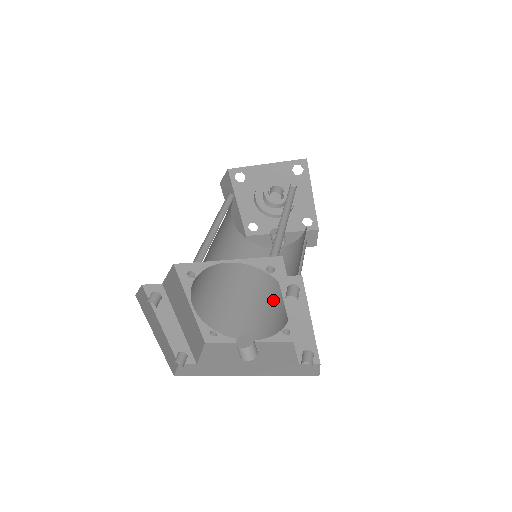
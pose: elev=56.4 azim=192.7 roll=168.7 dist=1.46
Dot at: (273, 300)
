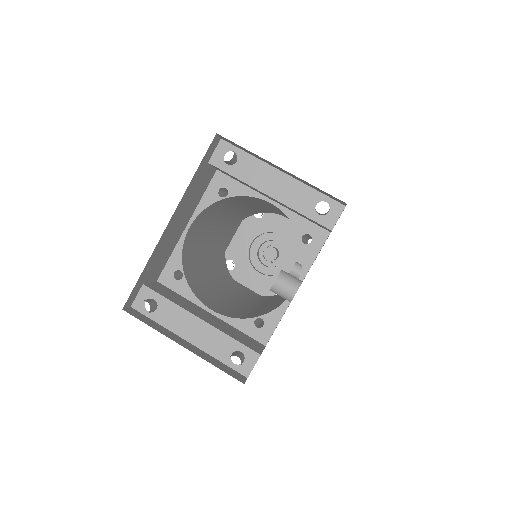
Dot at: occluded
